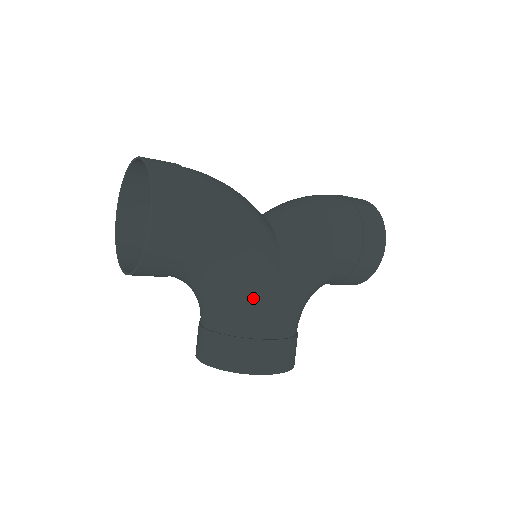
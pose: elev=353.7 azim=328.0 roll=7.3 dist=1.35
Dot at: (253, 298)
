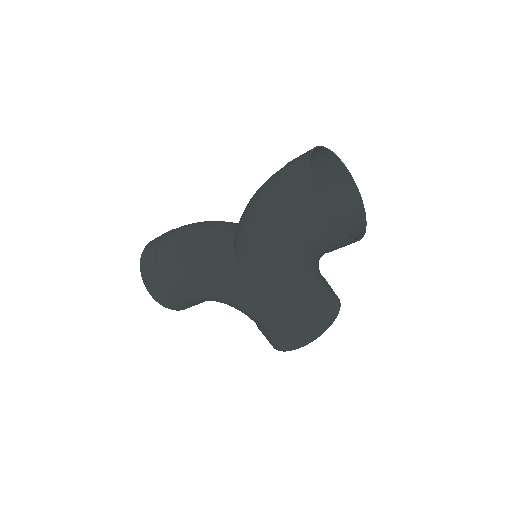
Dot at: (242, 309)
